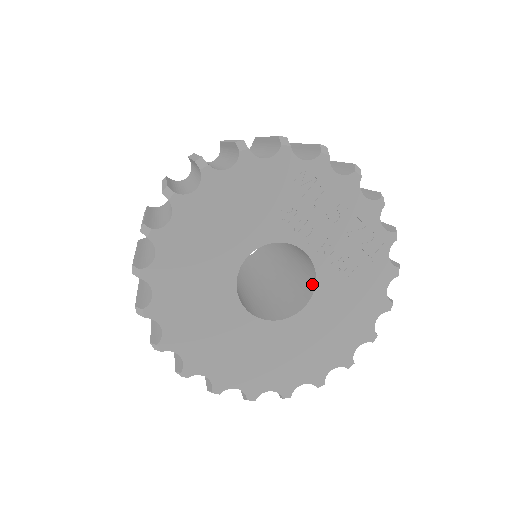
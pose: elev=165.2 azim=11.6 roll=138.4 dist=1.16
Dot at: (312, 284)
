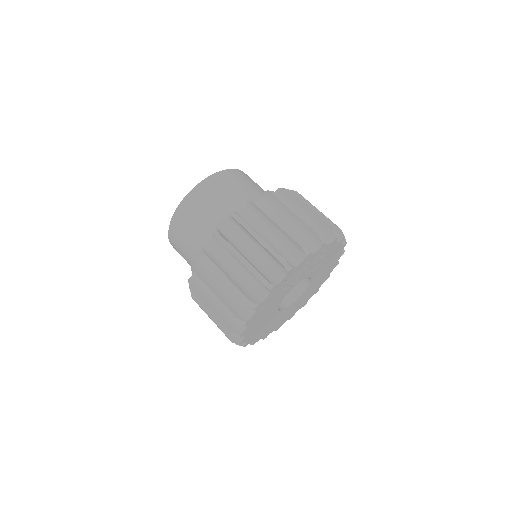
Dot at: occluded
